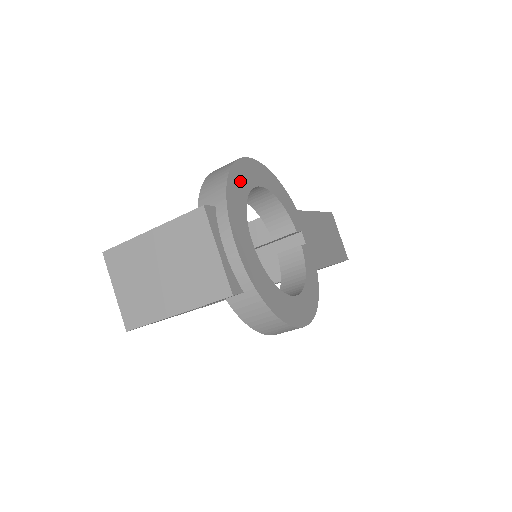
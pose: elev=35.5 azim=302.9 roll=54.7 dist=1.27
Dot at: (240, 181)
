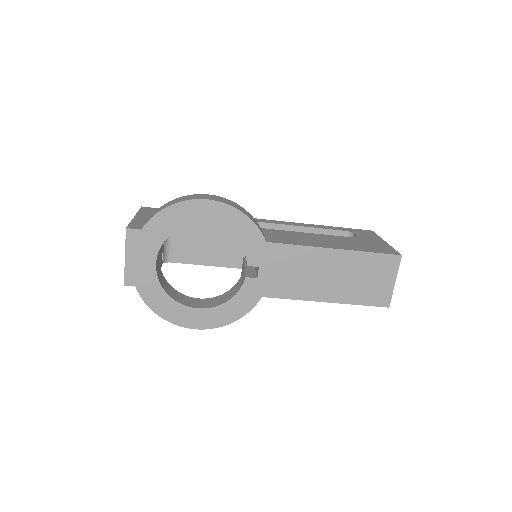
Dot at: (172, 219)
